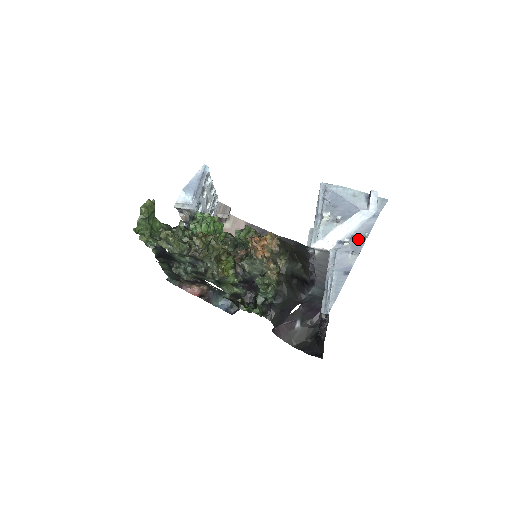
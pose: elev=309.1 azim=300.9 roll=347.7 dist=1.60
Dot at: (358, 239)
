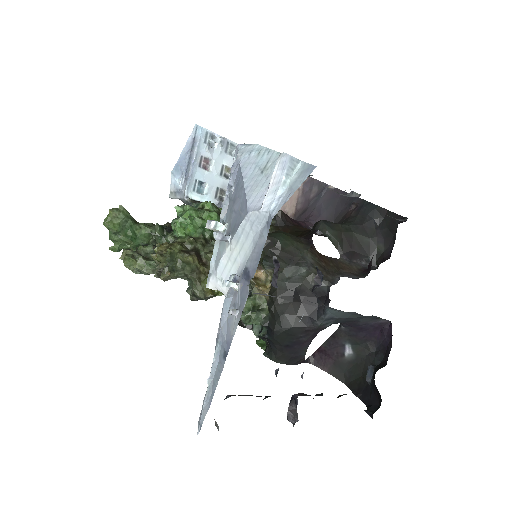
Dot at: (246, 279)
